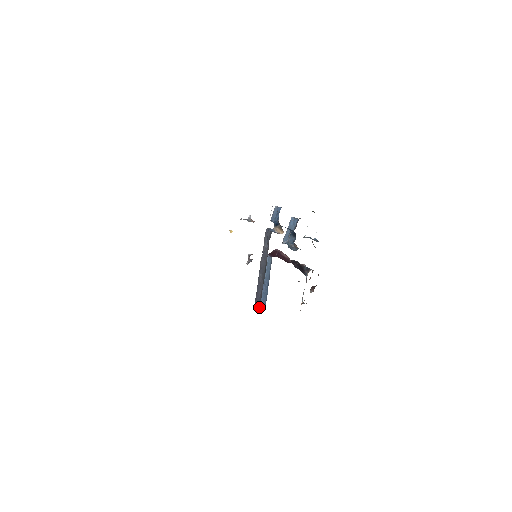
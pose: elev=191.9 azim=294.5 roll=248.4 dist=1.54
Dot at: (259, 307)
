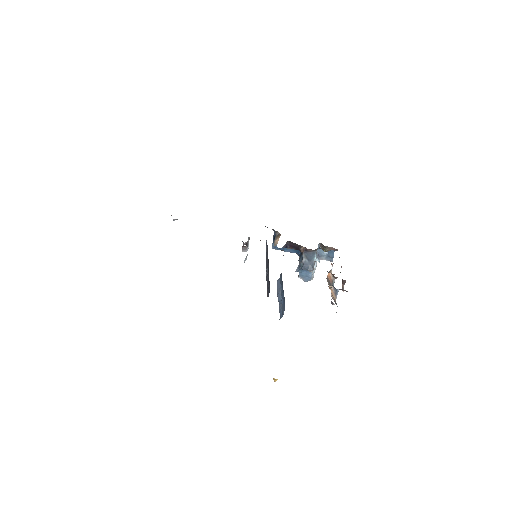
Dot at: (269, 289)
